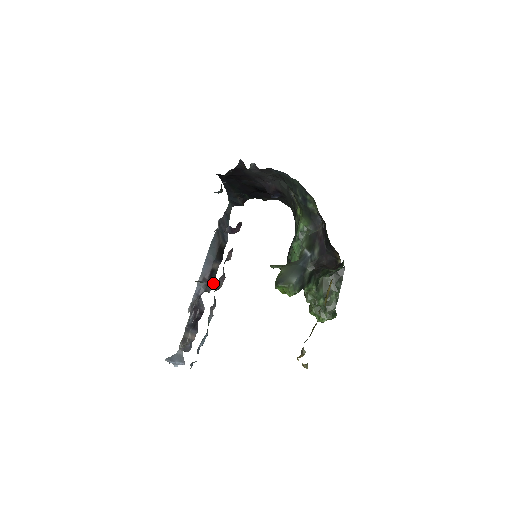
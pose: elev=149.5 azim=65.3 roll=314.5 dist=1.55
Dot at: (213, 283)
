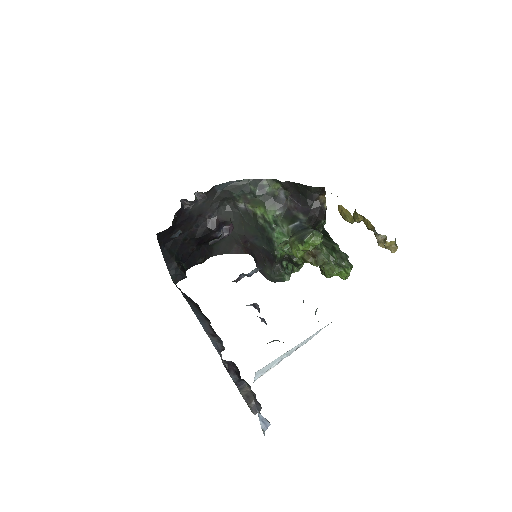
Dot at: occluded
